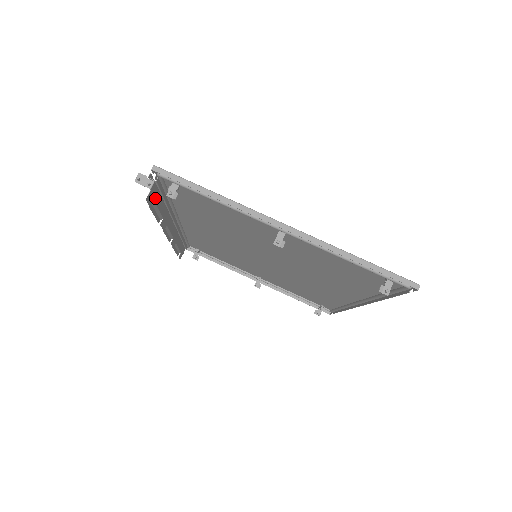
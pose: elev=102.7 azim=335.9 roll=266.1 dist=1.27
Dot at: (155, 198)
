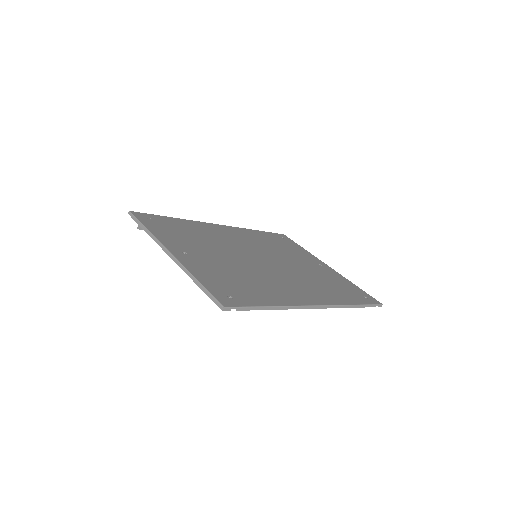
Dot at: occluded
